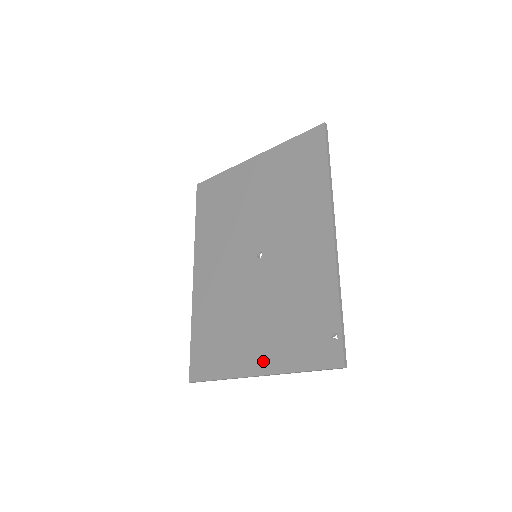
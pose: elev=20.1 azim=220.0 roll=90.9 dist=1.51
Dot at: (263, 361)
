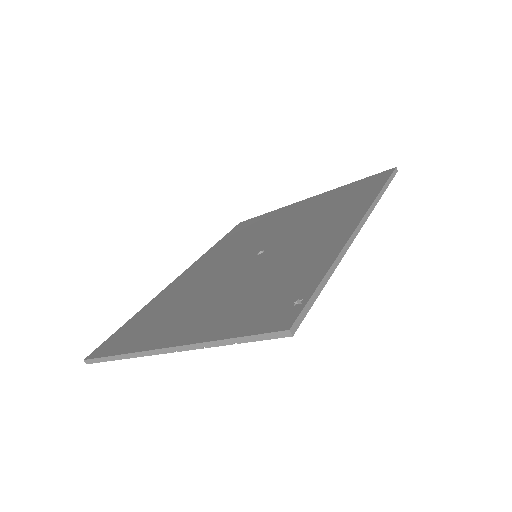
Dot at: (186, 333)
